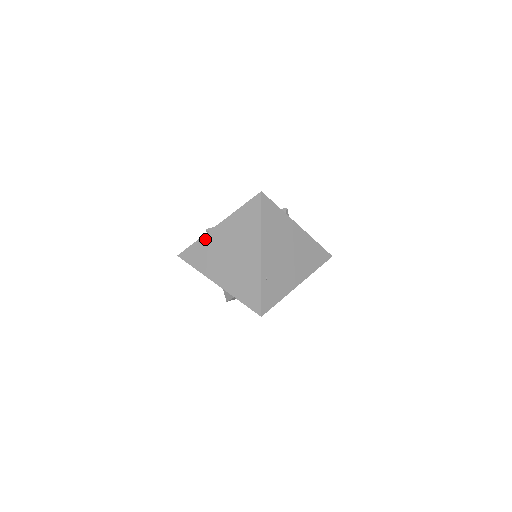
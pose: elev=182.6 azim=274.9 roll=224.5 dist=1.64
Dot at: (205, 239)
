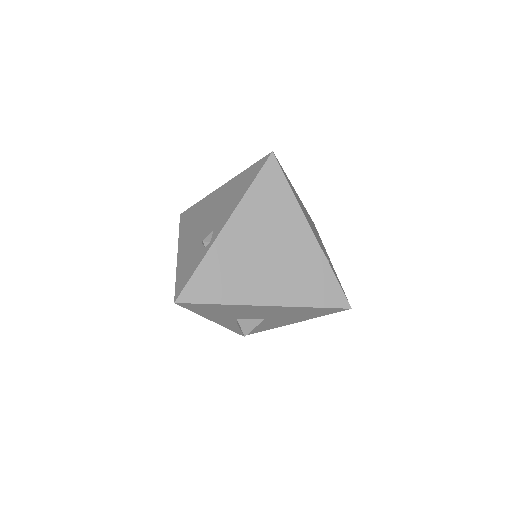
Dot at: (214, 254)
